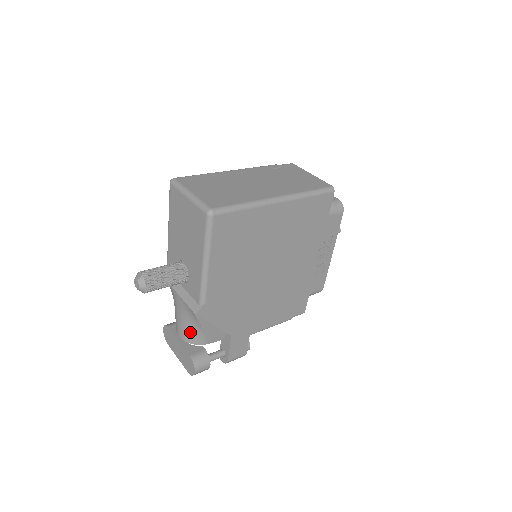
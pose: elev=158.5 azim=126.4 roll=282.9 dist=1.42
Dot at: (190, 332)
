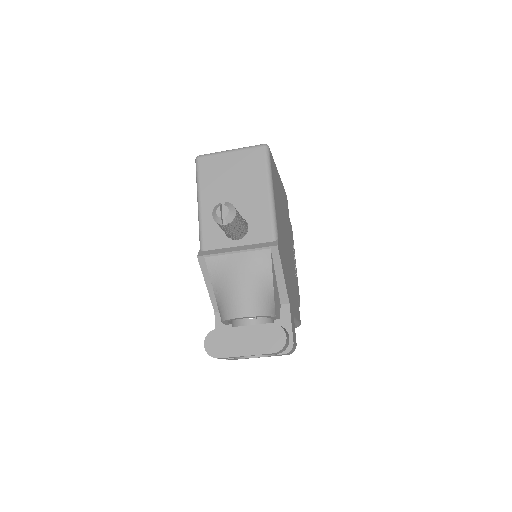
Dot at: (260, 297)
